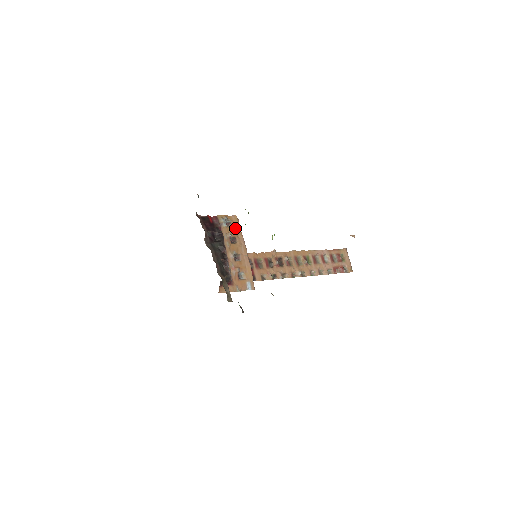
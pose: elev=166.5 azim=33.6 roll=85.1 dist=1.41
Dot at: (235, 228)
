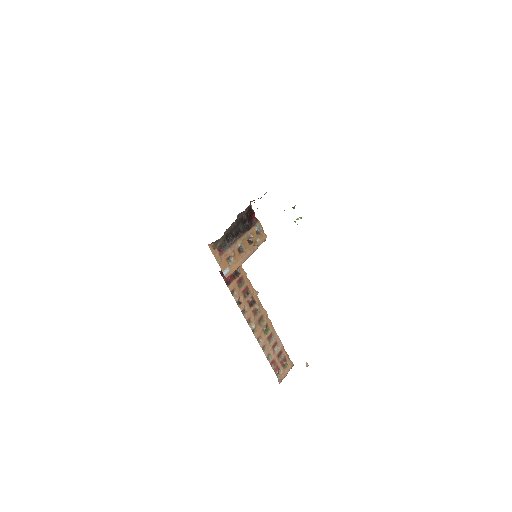
Dot at: (259, 239)
